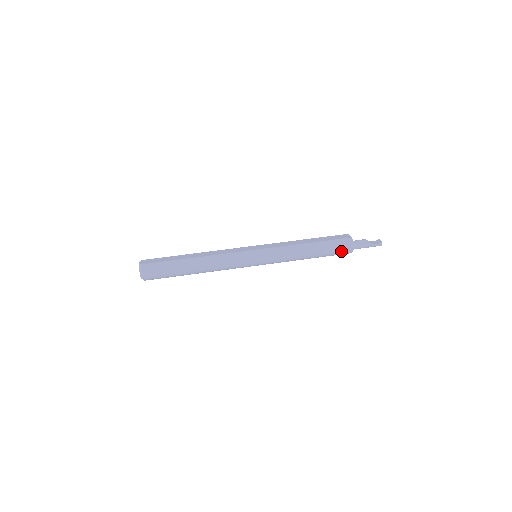
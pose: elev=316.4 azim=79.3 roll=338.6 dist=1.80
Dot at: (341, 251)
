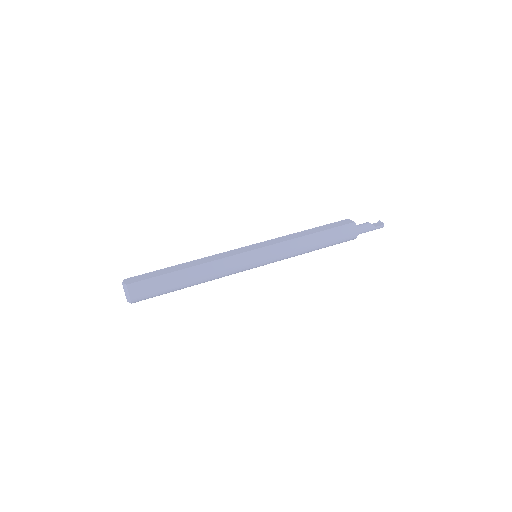
Dot at: (345, 238)
